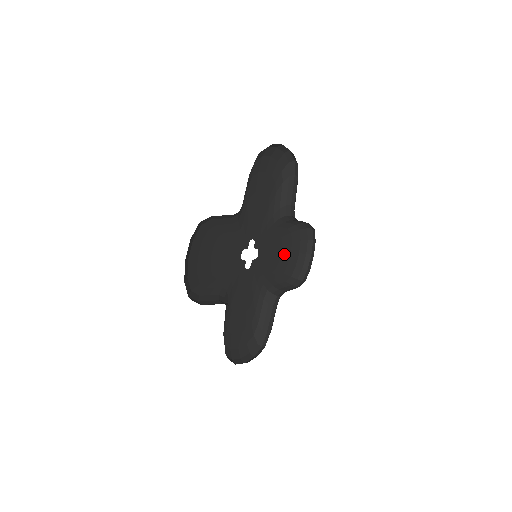
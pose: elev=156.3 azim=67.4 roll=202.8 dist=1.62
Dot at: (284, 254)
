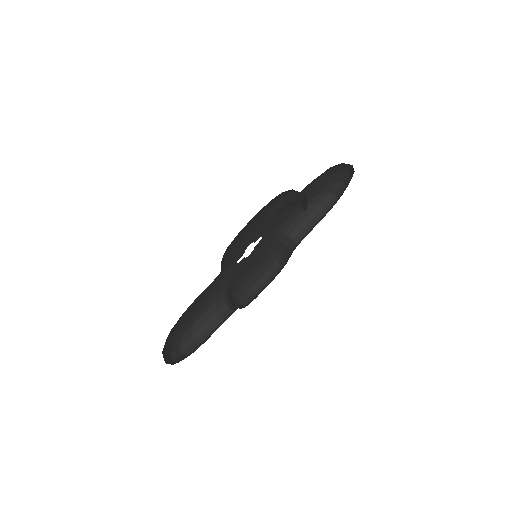
Dot at: (306, 194)
